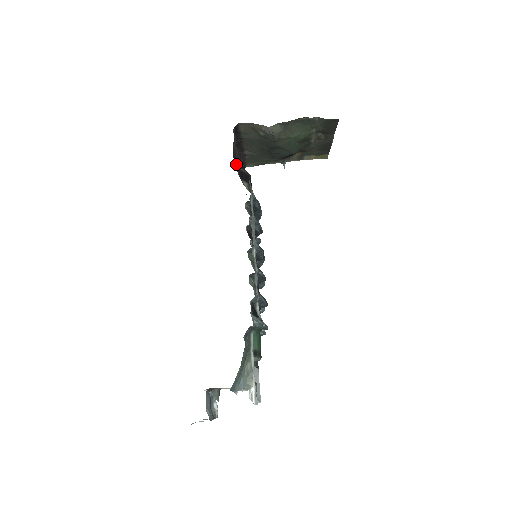
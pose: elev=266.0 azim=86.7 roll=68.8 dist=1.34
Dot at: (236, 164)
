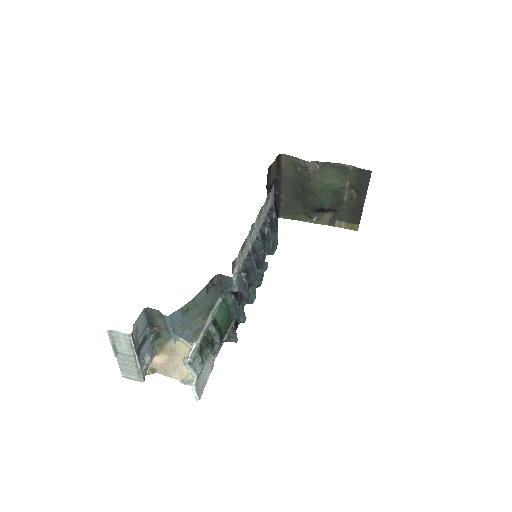
Dot at: occluded
